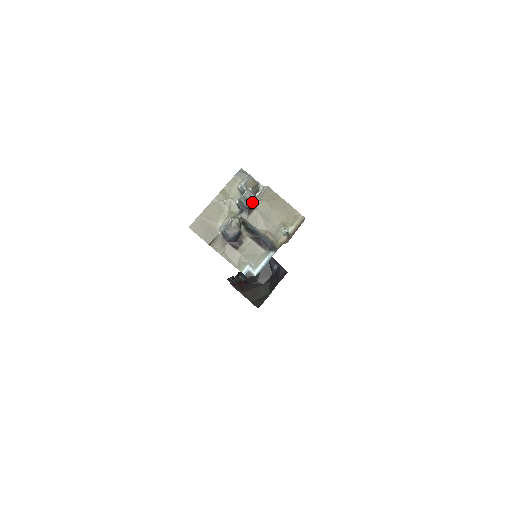
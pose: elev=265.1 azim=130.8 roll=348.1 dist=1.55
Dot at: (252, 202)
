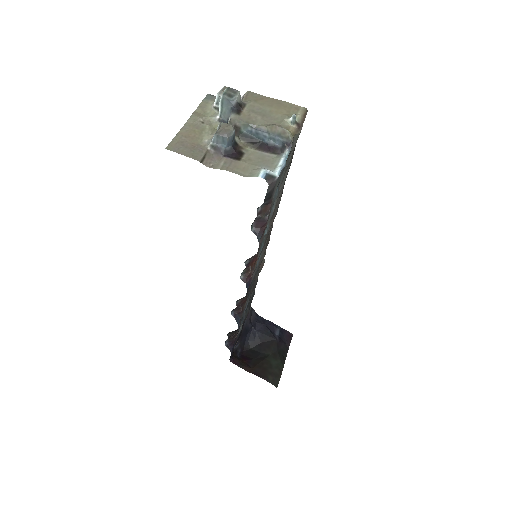
Dot at: (238, 98)
